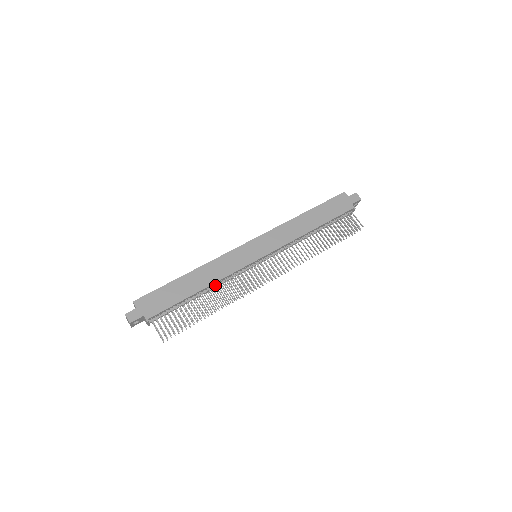
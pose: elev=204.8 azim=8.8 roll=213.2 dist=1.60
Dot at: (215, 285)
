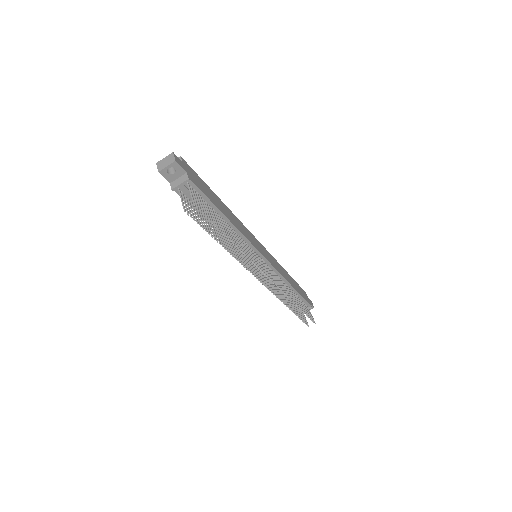
Dot at: (235, 231)
